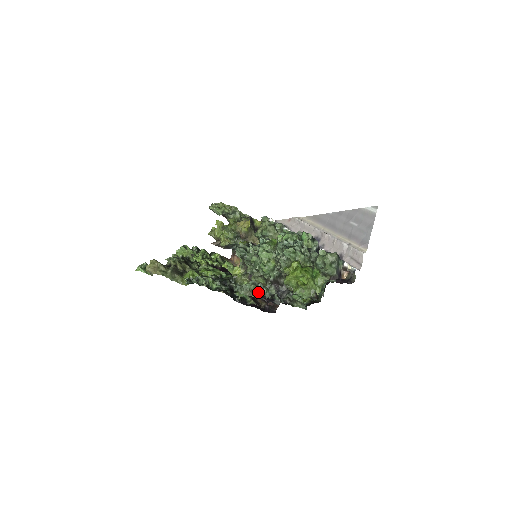
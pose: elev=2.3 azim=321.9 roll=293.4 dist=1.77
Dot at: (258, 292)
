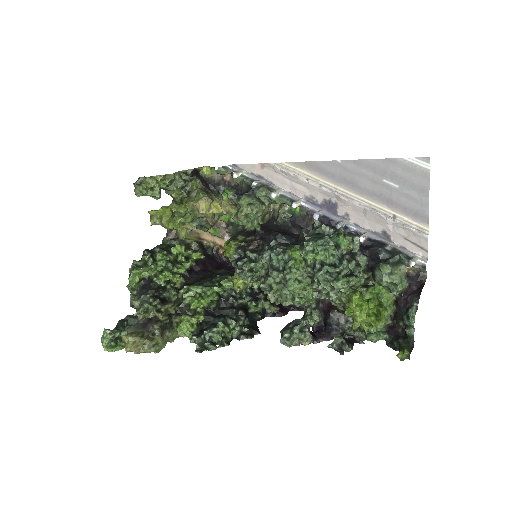
Dot at: (309, 336)
